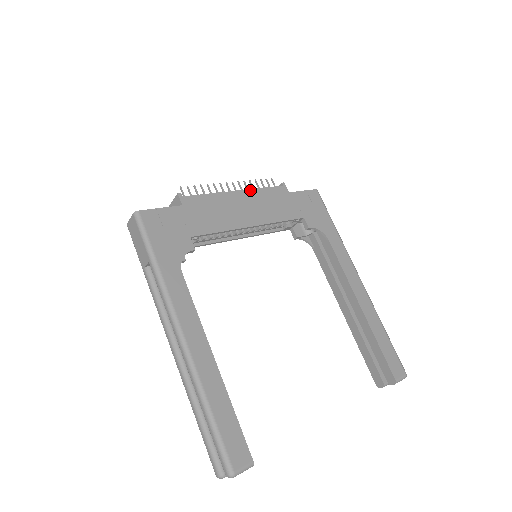
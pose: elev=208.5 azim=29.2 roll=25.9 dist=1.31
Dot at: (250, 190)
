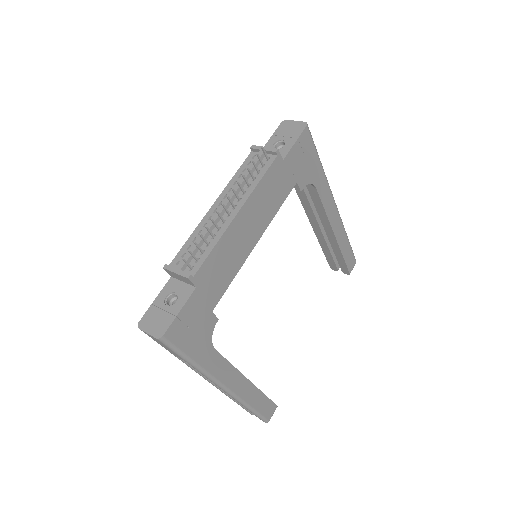
Dot at: (249, 198)
